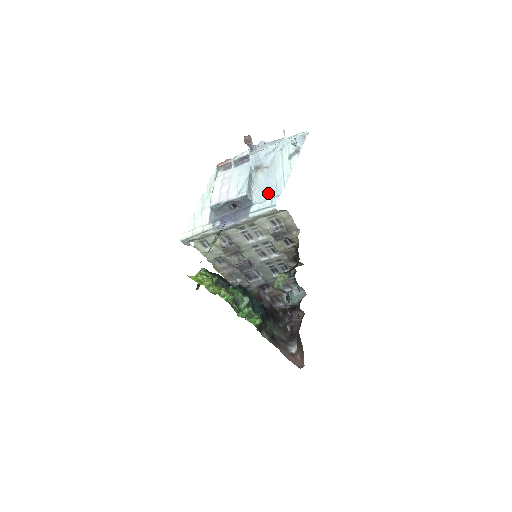
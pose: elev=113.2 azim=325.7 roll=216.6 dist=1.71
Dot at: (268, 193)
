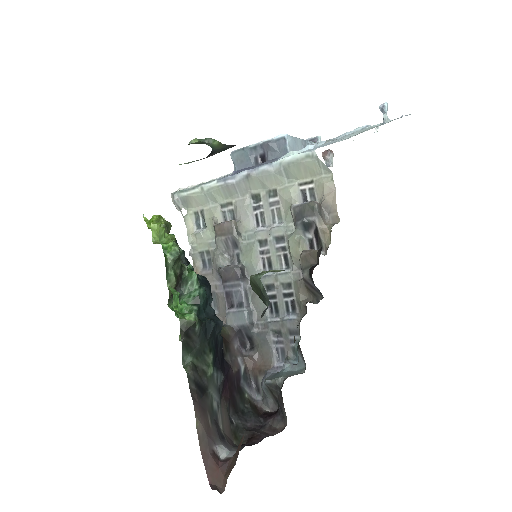
Dot at: occluded
